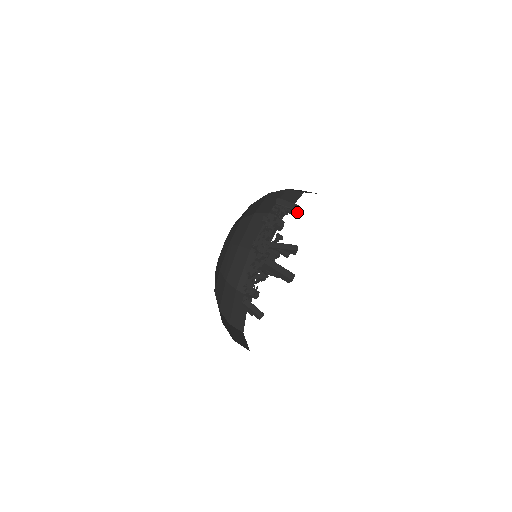
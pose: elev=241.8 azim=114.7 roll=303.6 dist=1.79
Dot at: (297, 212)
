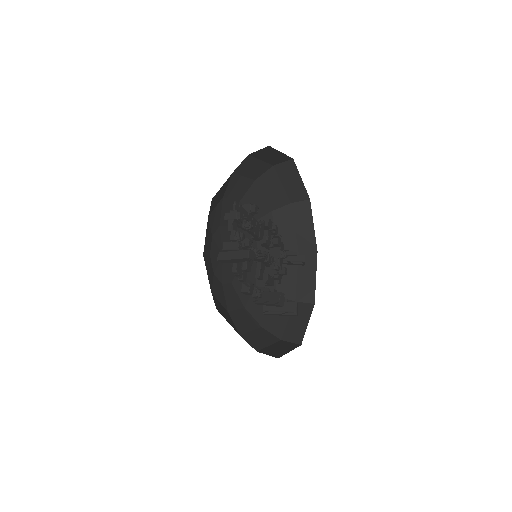
Dot at: (252, 258)
